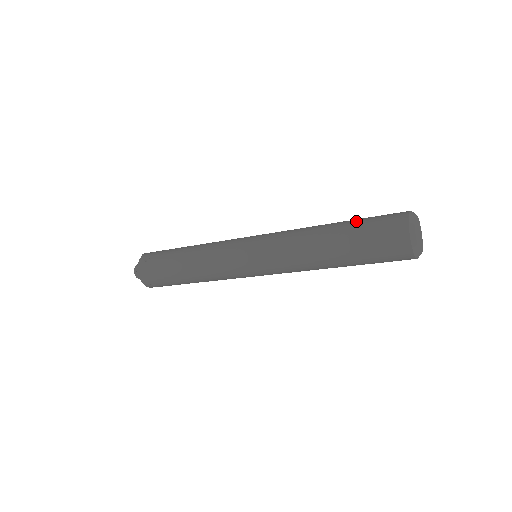
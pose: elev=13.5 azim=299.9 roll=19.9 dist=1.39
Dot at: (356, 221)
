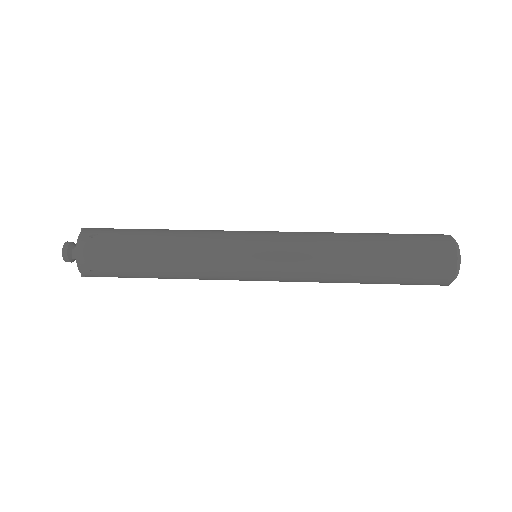
Dot at: (394, 234)
